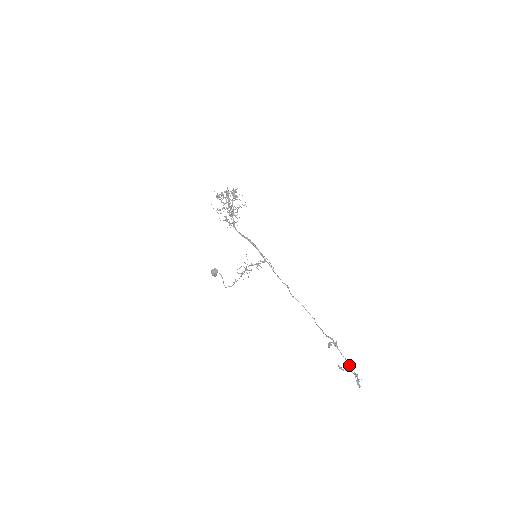
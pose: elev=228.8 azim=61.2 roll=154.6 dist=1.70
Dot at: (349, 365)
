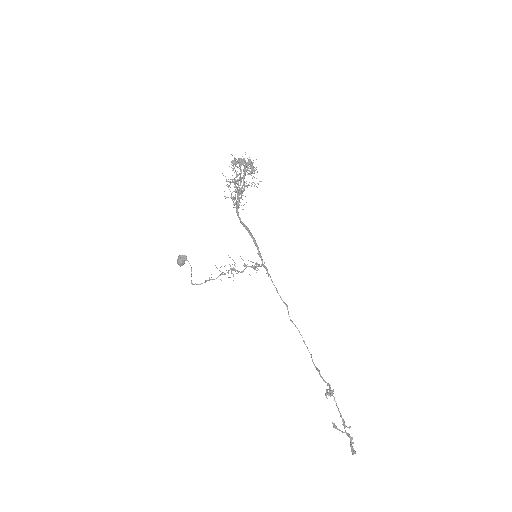
Dot at: (344, 423)
